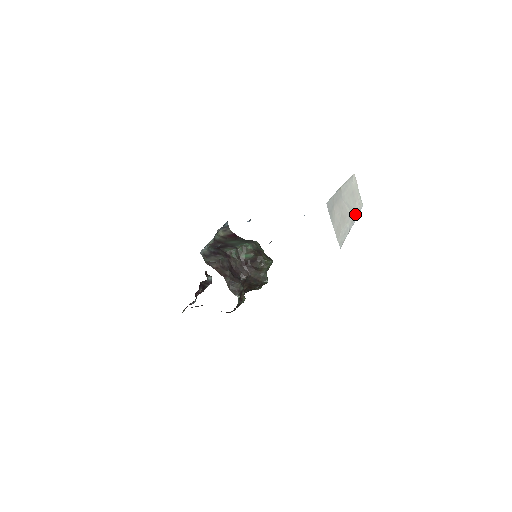
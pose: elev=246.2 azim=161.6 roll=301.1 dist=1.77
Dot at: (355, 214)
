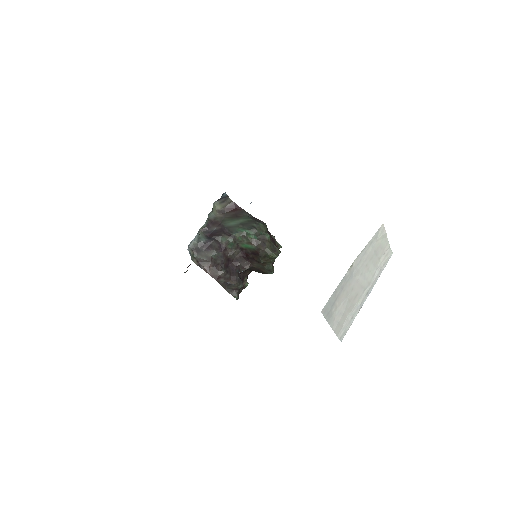
Dot at: (375, 277)
